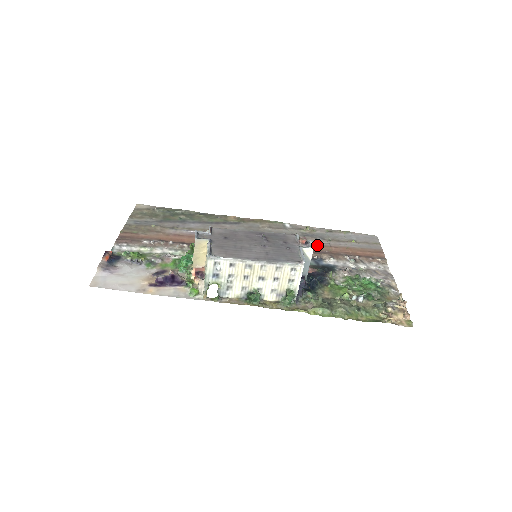
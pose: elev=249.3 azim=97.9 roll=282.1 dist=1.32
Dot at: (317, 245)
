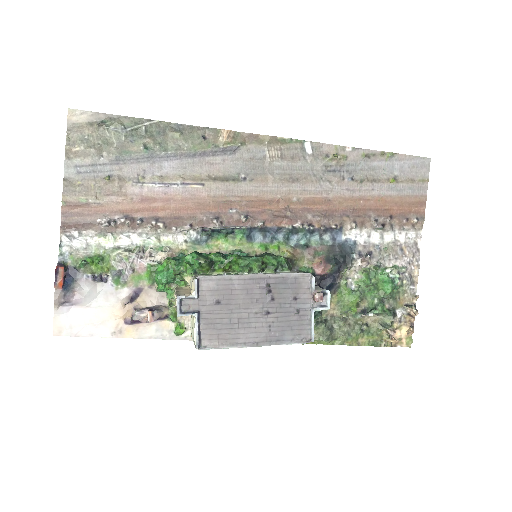
Dot at: (341, 198)
